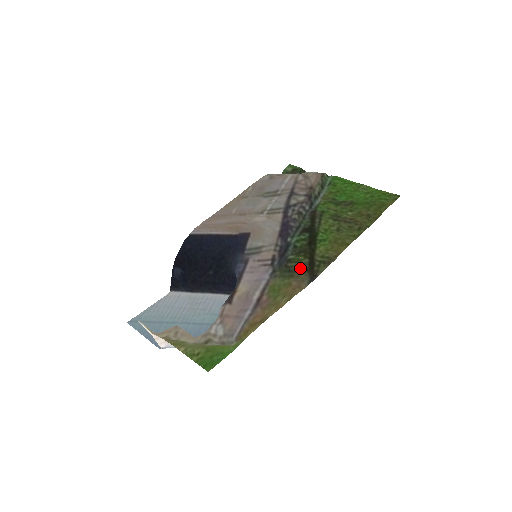
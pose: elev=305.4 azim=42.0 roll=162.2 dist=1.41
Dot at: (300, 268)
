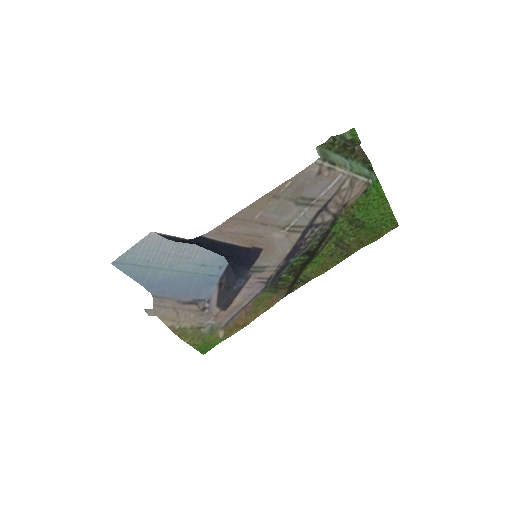
Dot at: (285, 286)
